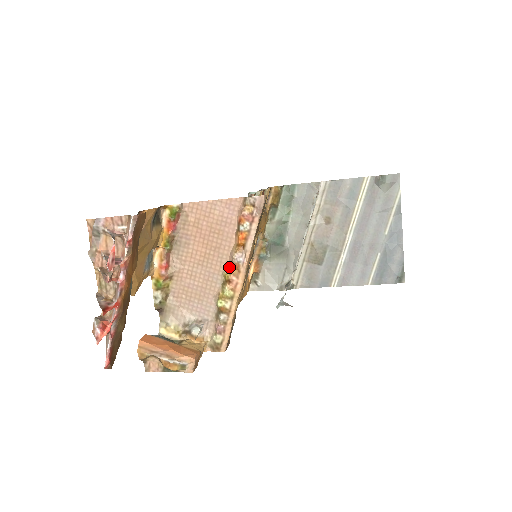
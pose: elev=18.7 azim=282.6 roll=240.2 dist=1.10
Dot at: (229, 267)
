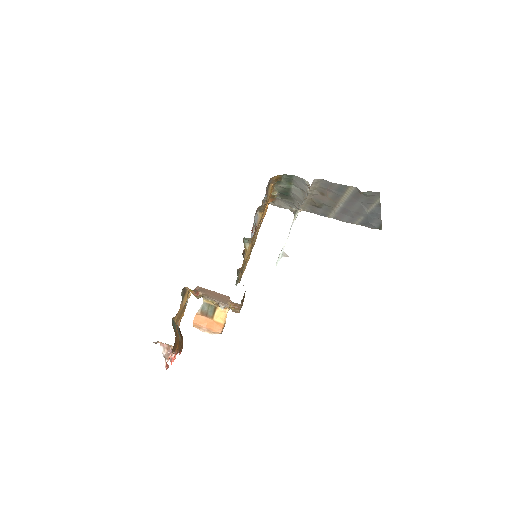
Dot at: occluded
